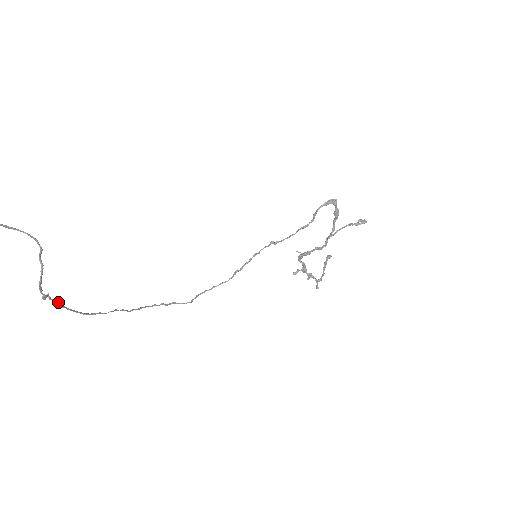
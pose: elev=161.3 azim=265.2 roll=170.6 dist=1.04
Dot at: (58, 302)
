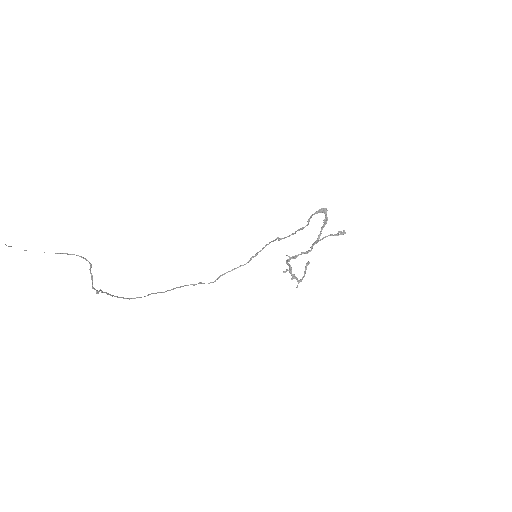
Dot at: (108, 293)
